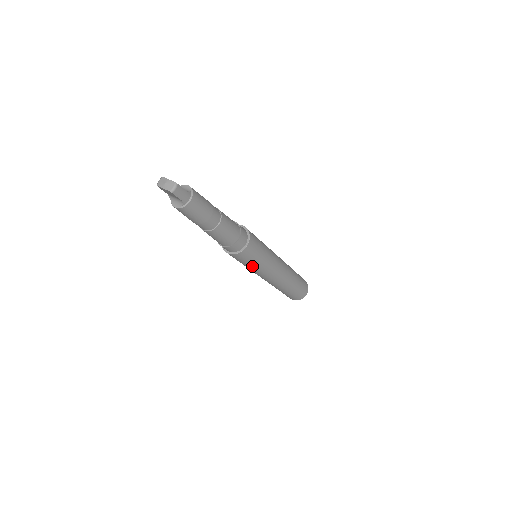
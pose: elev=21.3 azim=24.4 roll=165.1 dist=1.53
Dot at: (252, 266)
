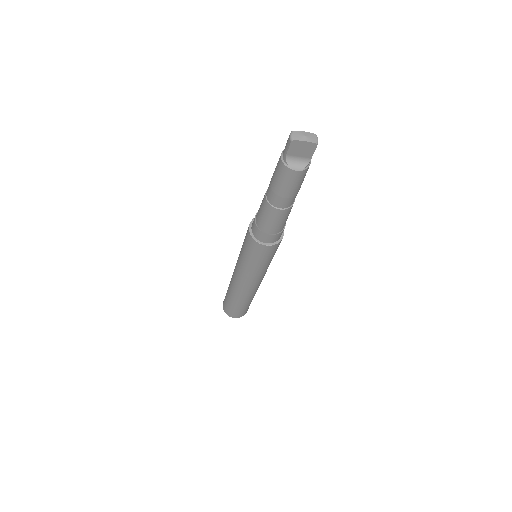
Dot at: (267, 263)
